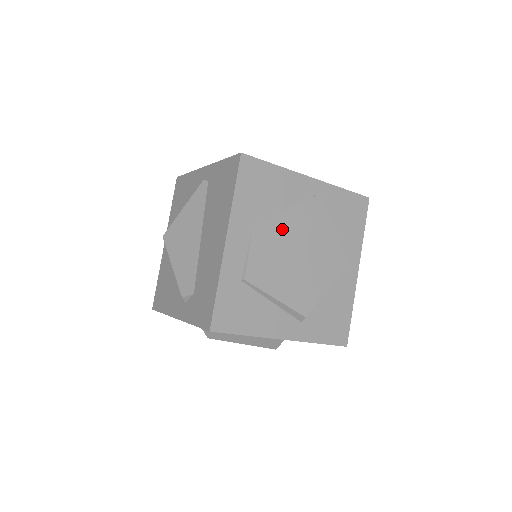
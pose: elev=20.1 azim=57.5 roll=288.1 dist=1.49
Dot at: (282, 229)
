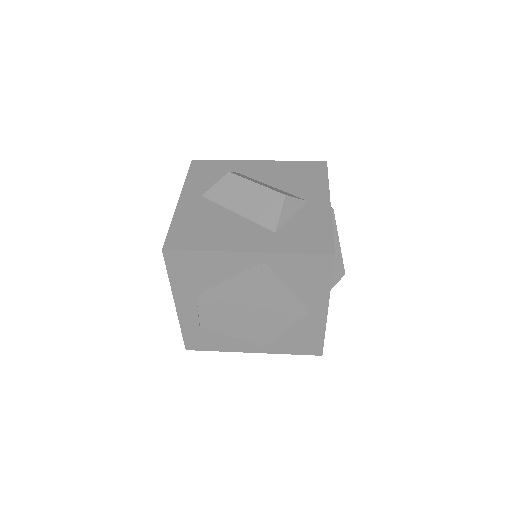
Dot at: (226, 294)
